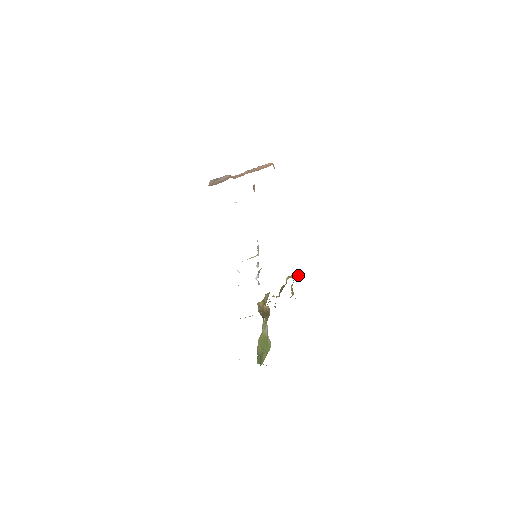
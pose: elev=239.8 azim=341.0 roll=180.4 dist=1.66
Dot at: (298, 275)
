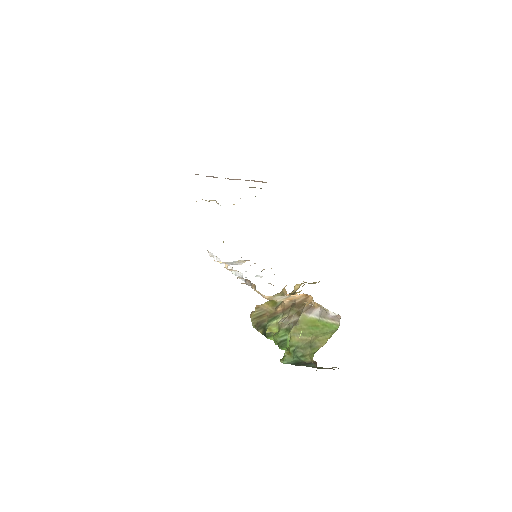
Dot at: (314, 283)
